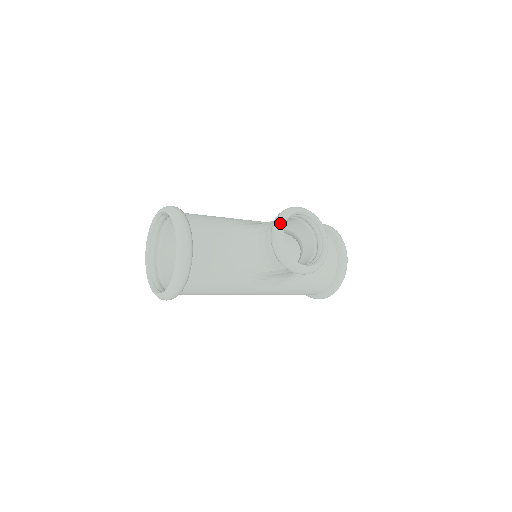
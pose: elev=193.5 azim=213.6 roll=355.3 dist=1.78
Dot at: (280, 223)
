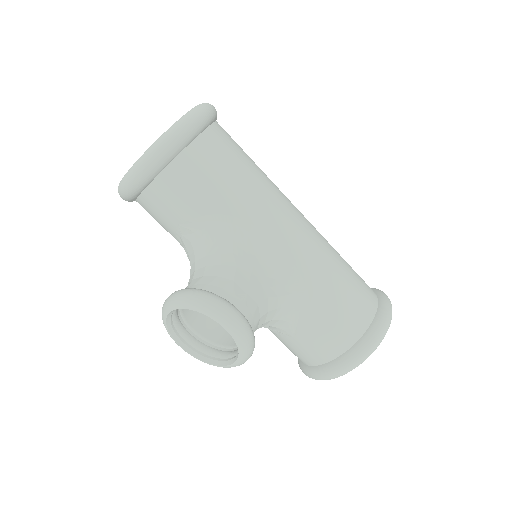
Dot at: (182, 301)
